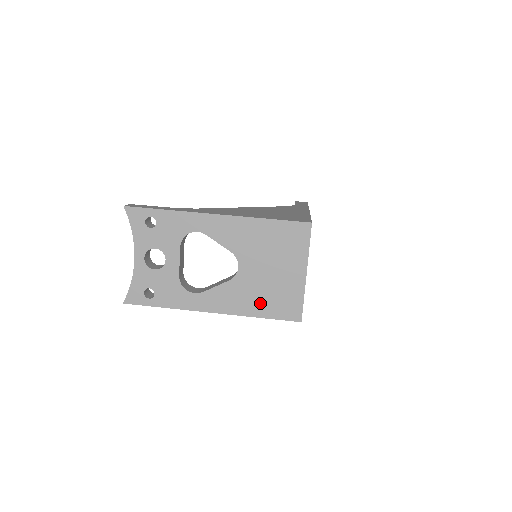
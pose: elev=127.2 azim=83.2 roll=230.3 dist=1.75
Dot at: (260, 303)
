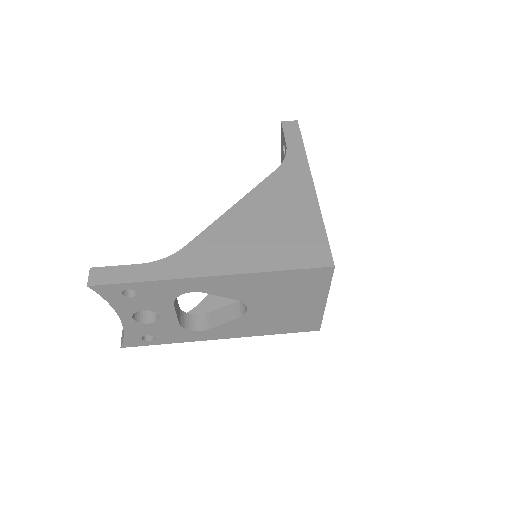
Dot at: (275, 326)
